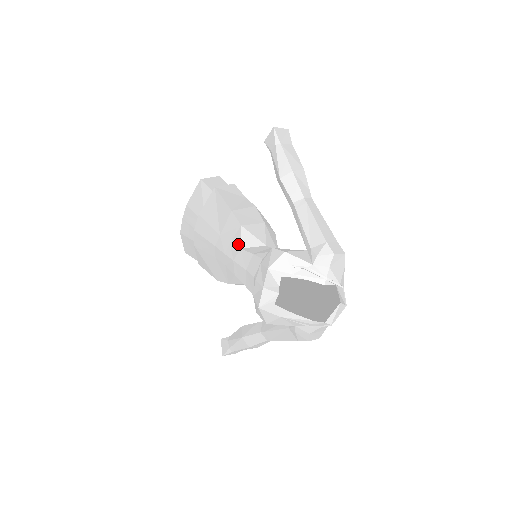
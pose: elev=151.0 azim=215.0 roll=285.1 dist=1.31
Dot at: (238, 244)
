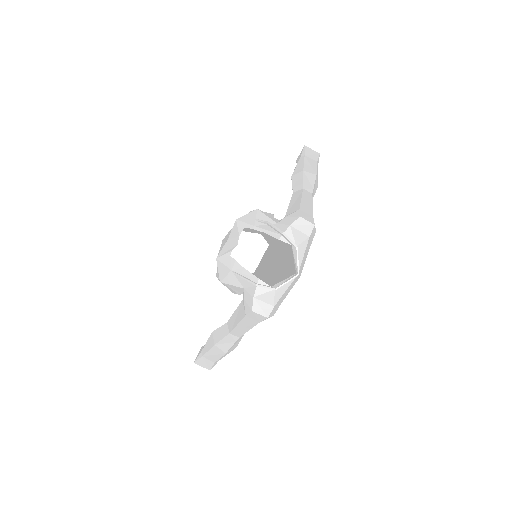
Dot at: occluded
